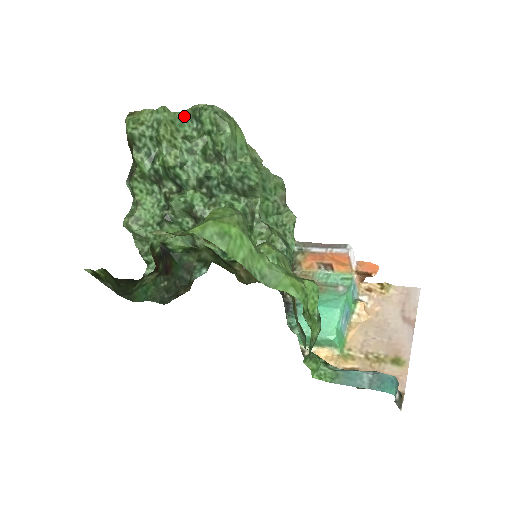
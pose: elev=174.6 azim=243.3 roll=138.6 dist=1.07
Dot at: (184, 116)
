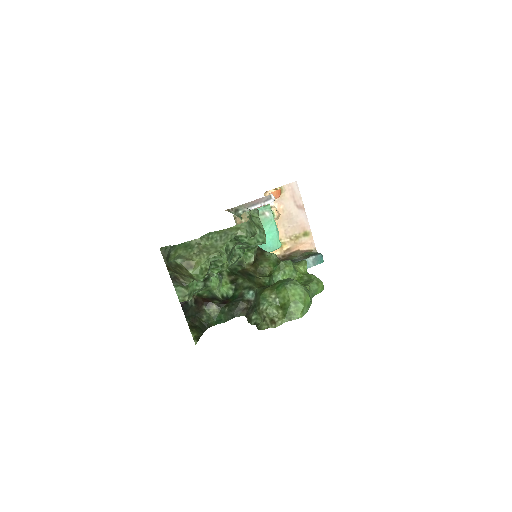
Dot at: occluded
